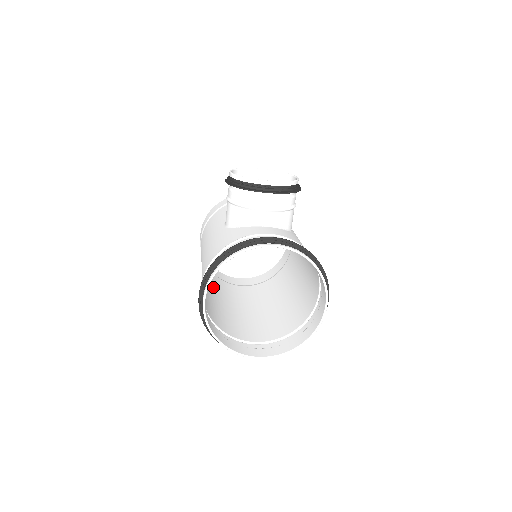
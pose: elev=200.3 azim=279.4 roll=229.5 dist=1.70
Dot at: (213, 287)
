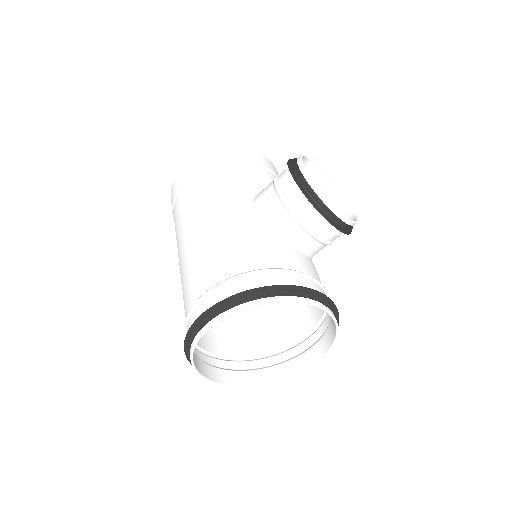
Dot at: occluded
